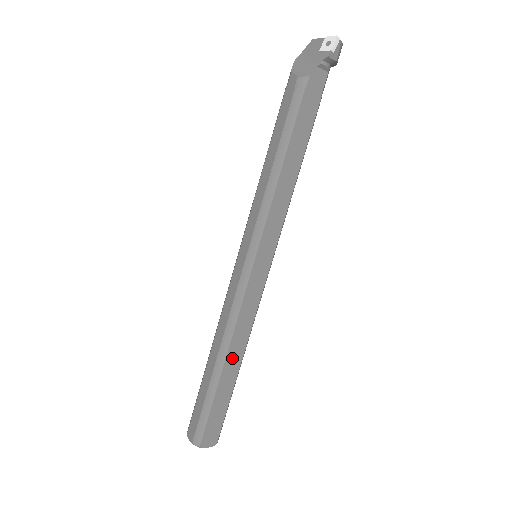
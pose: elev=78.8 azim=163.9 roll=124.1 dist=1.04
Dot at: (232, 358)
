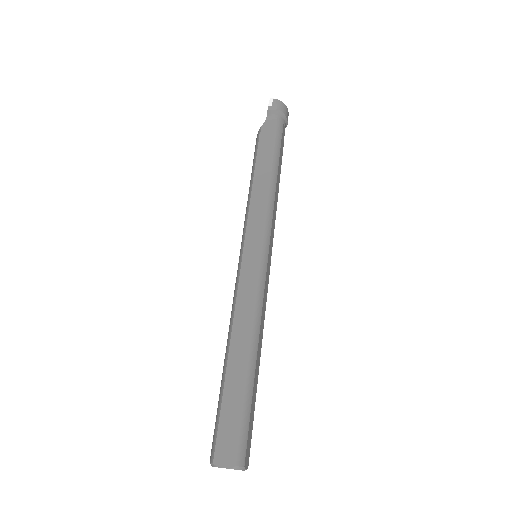
Dot at: (237, 347)
